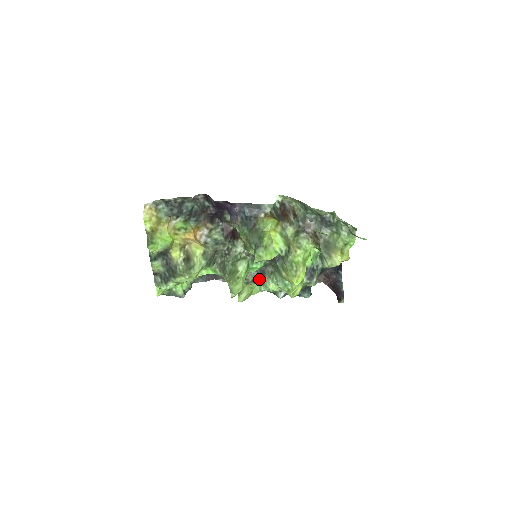
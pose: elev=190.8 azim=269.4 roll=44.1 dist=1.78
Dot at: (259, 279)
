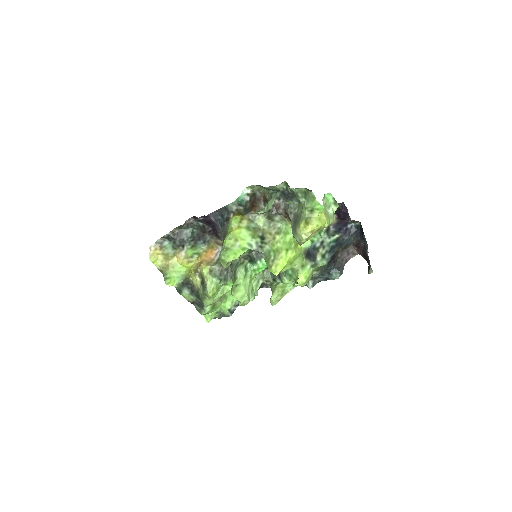
Dot at: (277, 277)
